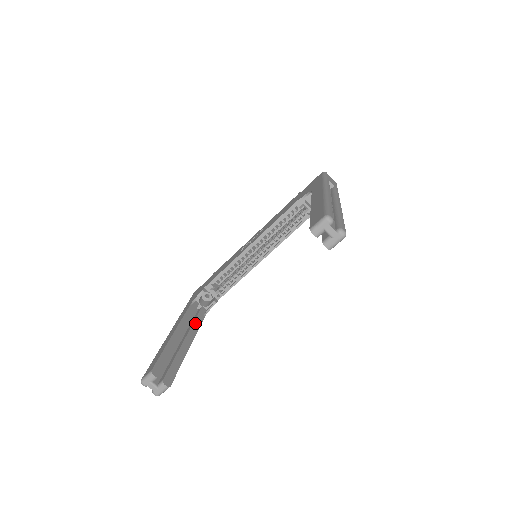
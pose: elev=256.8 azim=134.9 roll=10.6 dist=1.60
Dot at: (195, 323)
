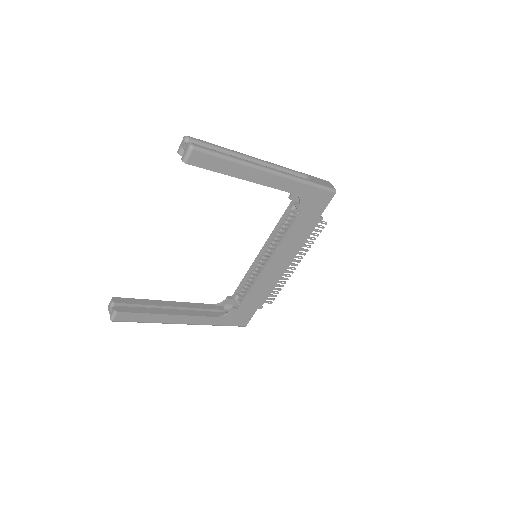
Dot at: (200, 312)
